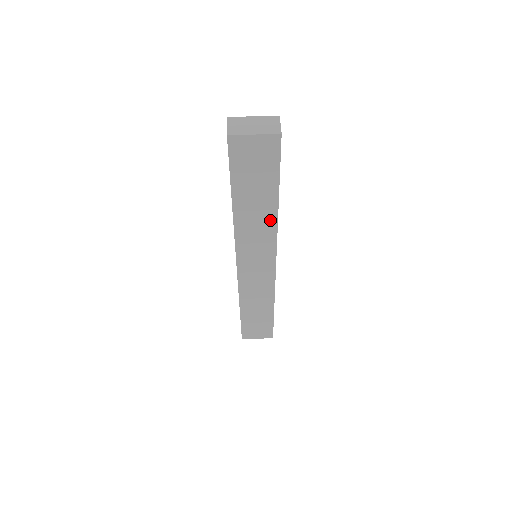
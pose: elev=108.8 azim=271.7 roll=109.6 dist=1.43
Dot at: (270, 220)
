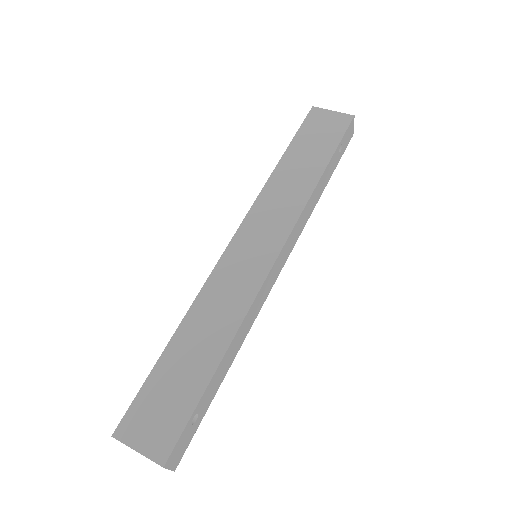
Dot at: (305, 190)
